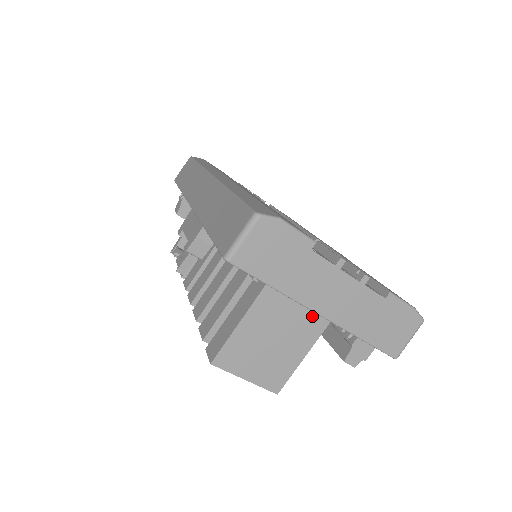
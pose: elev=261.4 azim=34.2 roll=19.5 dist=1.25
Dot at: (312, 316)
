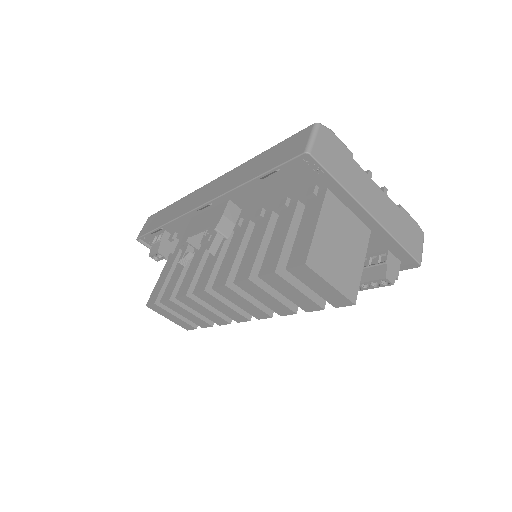
Dot at: (358, 228)
